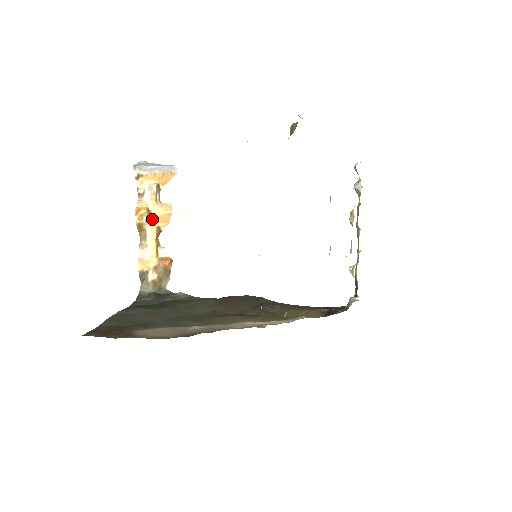
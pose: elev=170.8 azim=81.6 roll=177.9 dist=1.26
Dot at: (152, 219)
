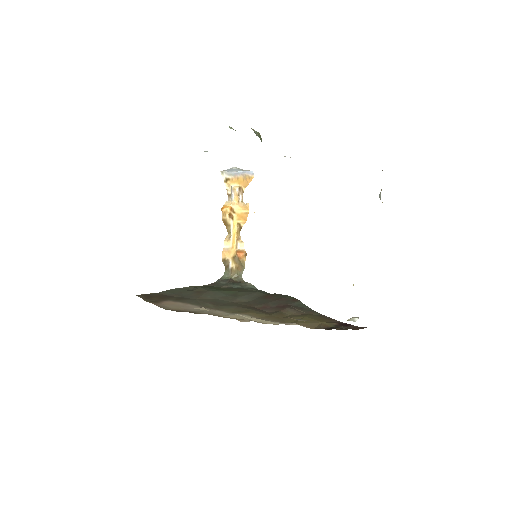
Dot at: (234, 216)
